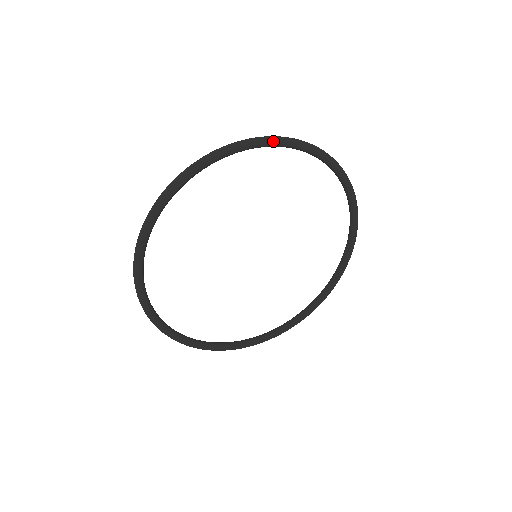
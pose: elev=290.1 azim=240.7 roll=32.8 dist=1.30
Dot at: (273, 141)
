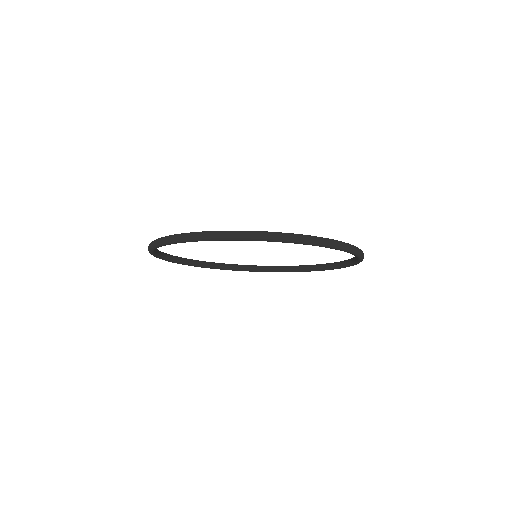
Dot at: (308, 244)
